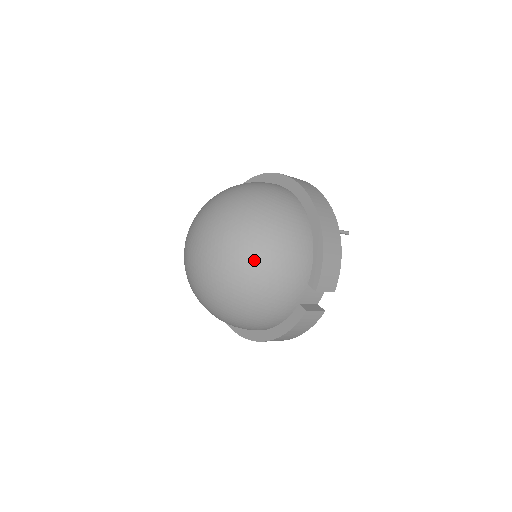
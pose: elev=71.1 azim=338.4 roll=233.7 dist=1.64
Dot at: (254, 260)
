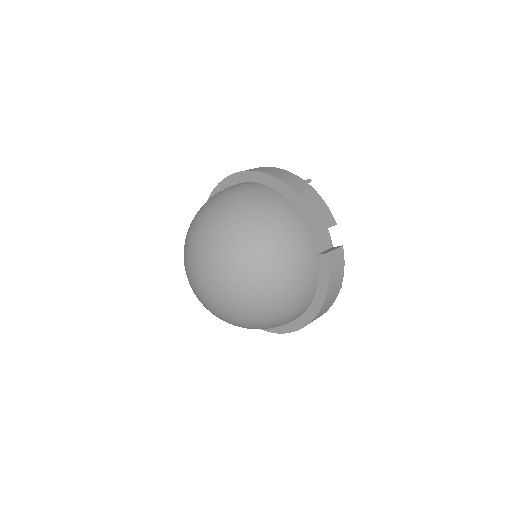
Dot at: (253, 244)
